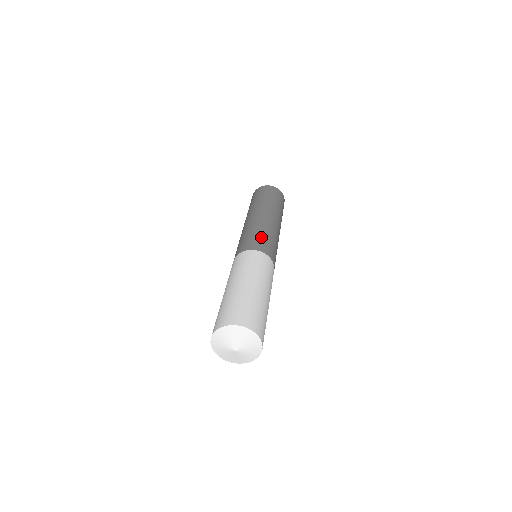
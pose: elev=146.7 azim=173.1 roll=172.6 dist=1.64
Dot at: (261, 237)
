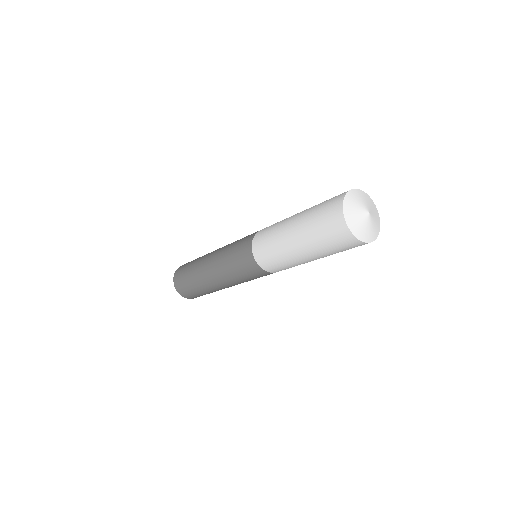
Dot at: occluded
